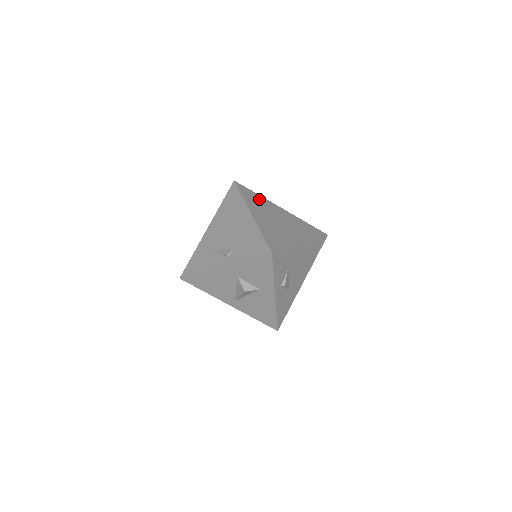
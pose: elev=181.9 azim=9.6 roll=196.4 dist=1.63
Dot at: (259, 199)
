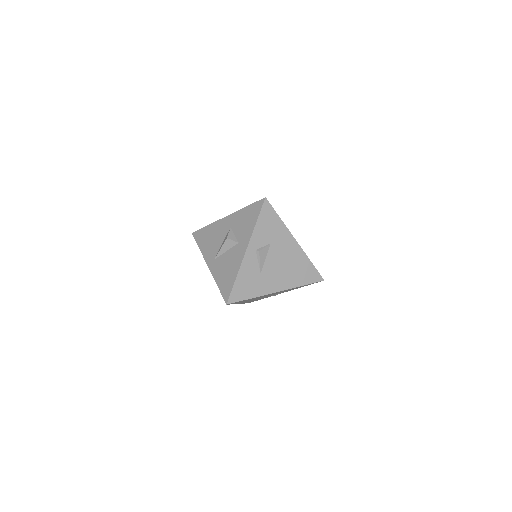
Dot at: occluded
